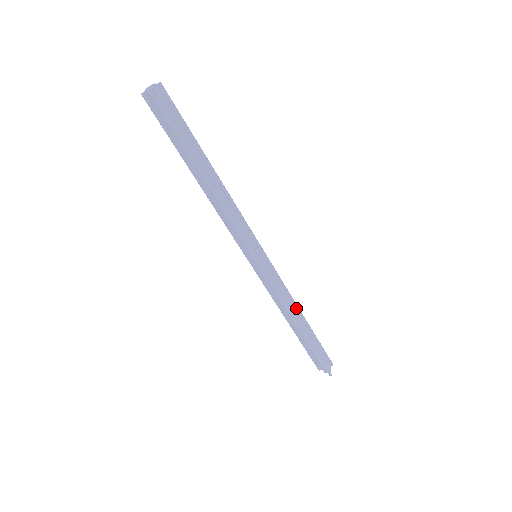
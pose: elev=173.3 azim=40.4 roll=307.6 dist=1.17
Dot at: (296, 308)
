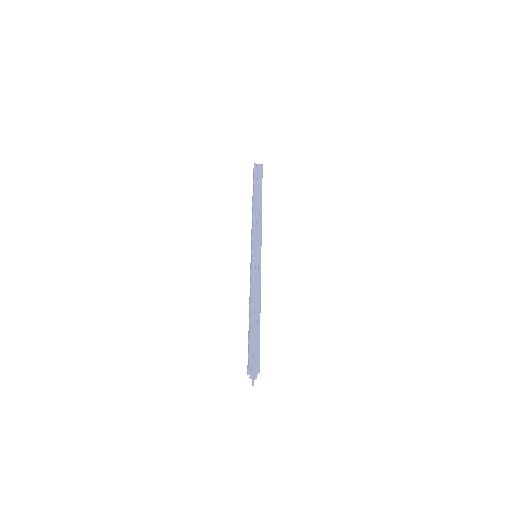
Dot at: occluded
